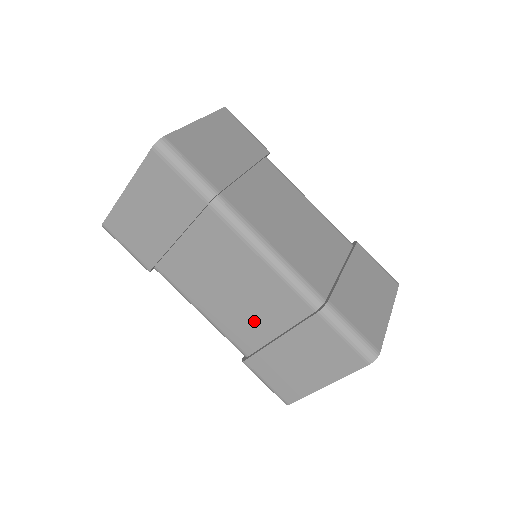
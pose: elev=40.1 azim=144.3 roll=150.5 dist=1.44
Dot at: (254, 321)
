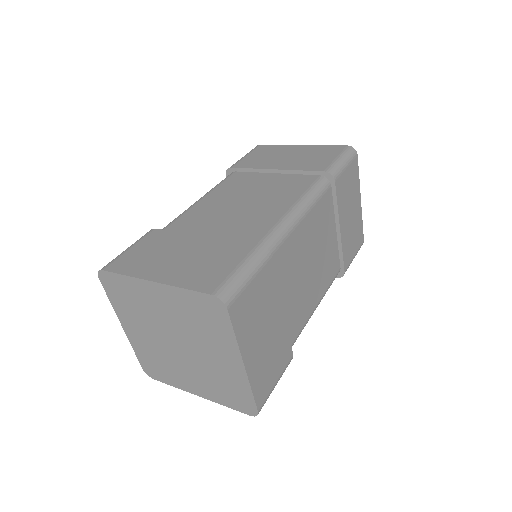
Dot at: occluded
